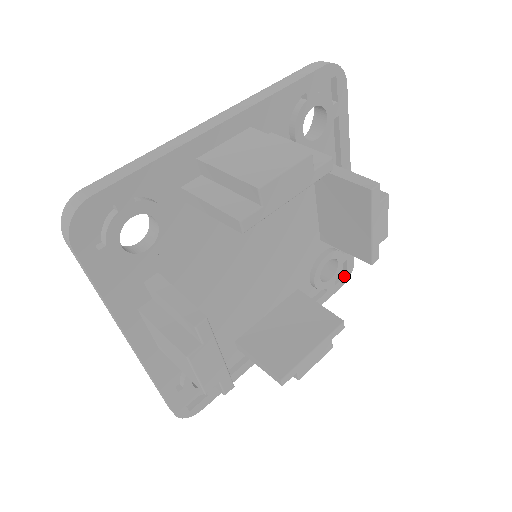
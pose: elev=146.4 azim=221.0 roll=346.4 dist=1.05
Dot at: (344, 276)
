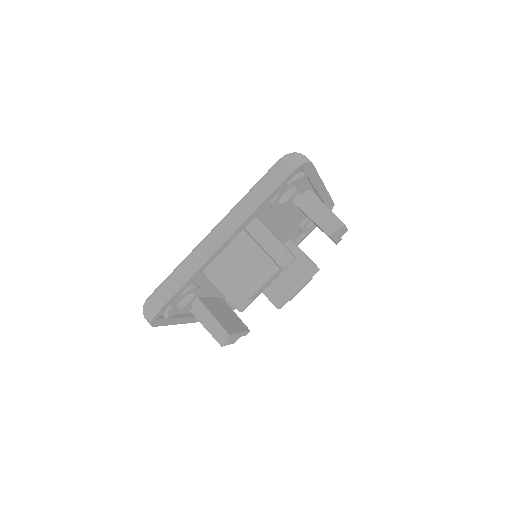
Dot at: occluded
